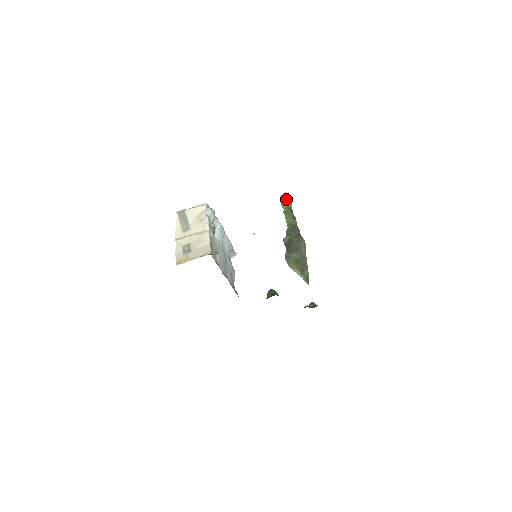
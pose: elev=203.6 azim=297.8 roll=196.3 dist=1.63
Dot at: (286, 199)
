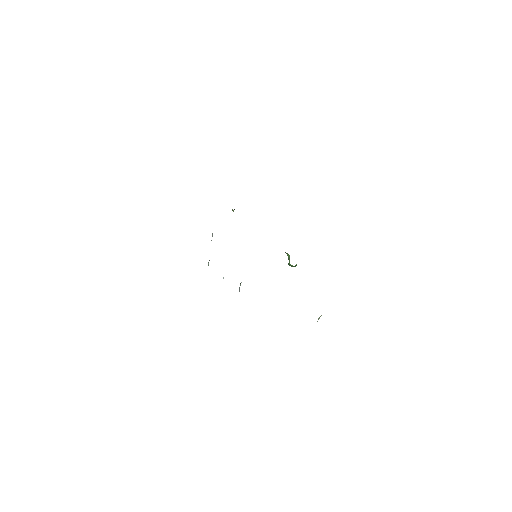
Dot at: occluded
